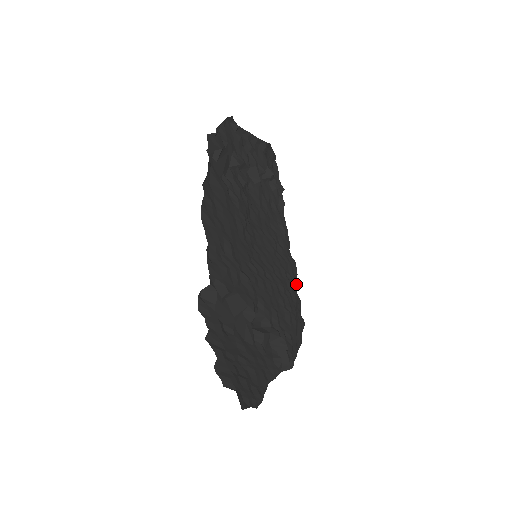
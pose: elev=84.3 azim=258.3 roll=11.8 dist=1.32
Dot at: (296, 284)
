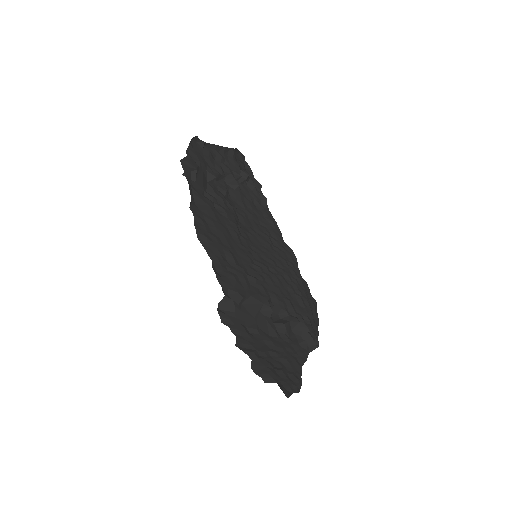
Dot at: (298, 269)
